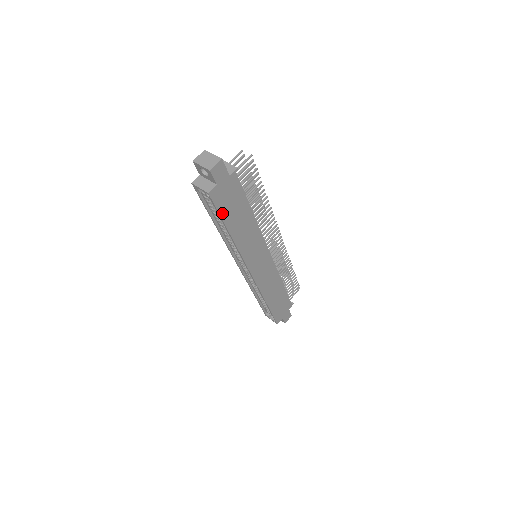
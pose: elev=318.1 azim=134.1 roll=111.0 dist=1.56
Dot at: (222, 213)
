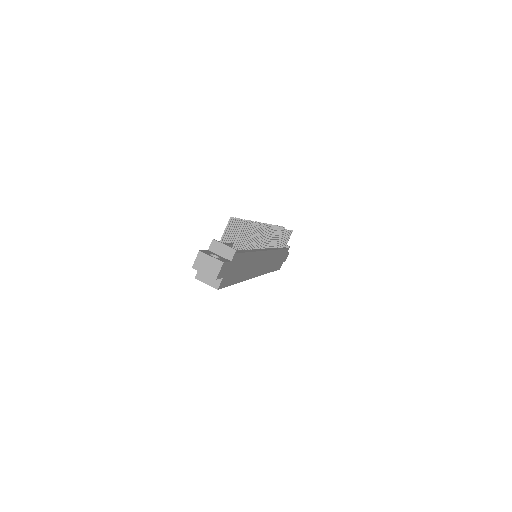
Dot at: (230, 283)
